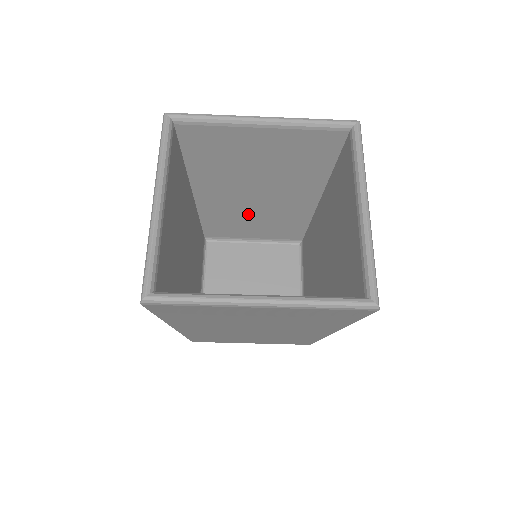
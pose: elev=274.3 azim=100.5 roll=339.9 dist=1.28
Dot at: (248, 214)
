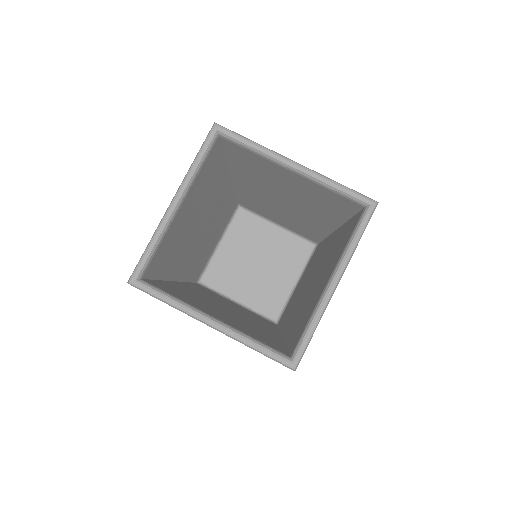
Dot at: (275, 209)
